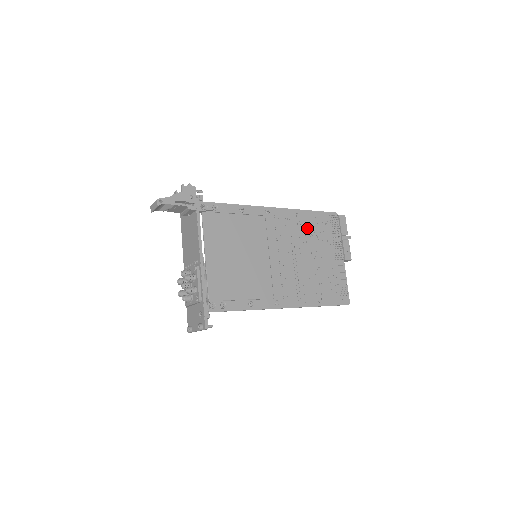
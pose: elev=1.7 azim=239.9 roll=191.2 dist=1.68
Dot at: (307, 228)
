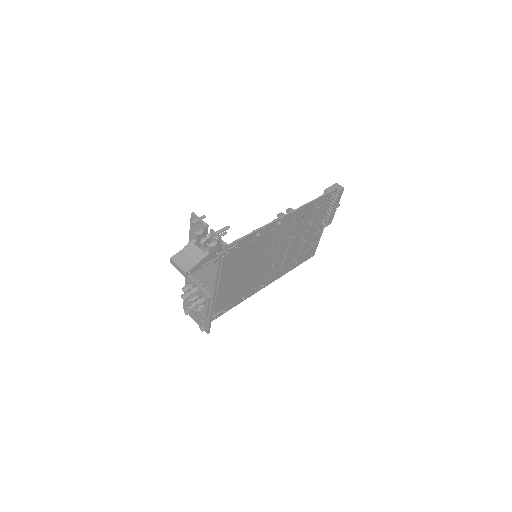
Dot at: (307, 217)
